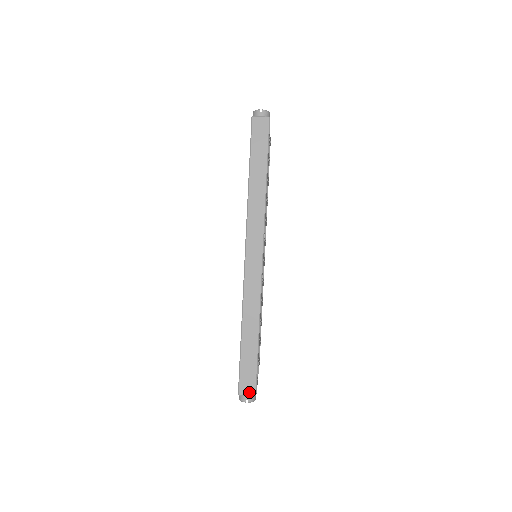
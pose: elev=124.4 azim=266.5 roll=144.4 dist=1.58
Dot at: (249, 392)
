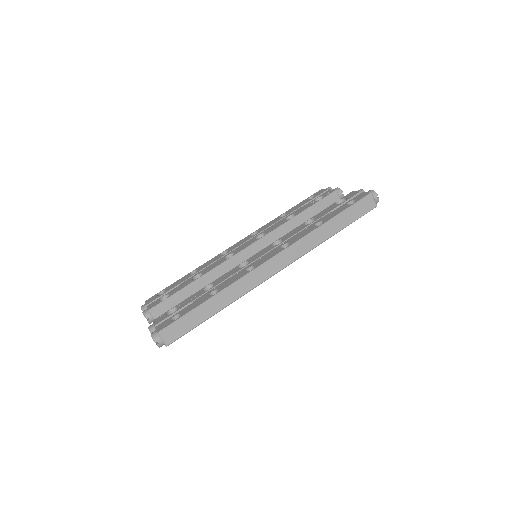
Dot at: (167, 339)
